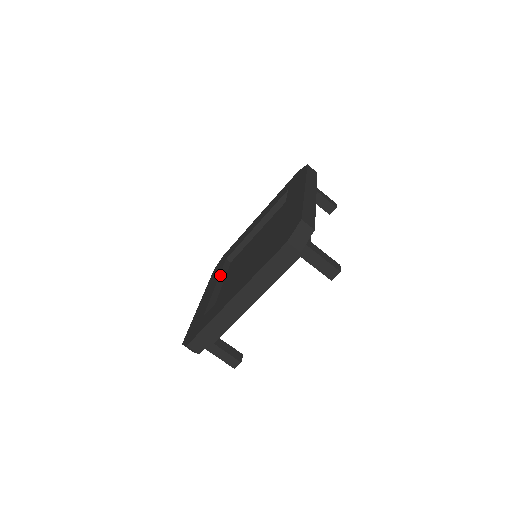
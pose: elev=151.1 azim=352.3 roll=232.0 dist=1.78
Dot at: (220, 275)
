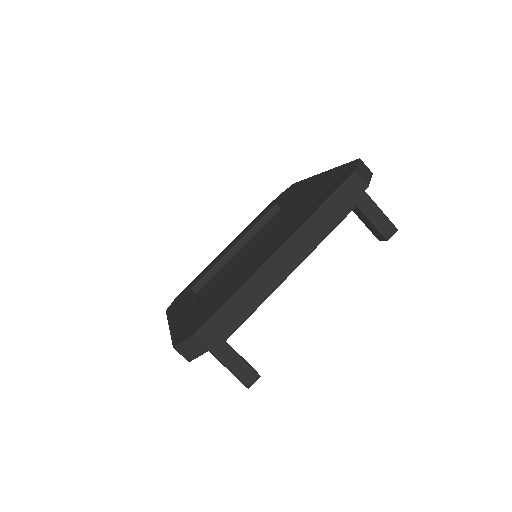
Dot at: (250, 230)
